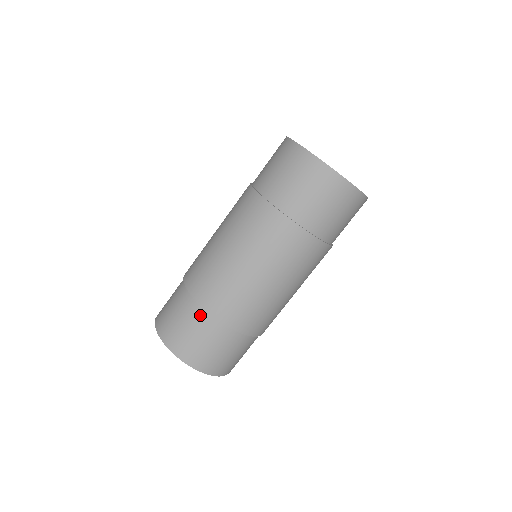
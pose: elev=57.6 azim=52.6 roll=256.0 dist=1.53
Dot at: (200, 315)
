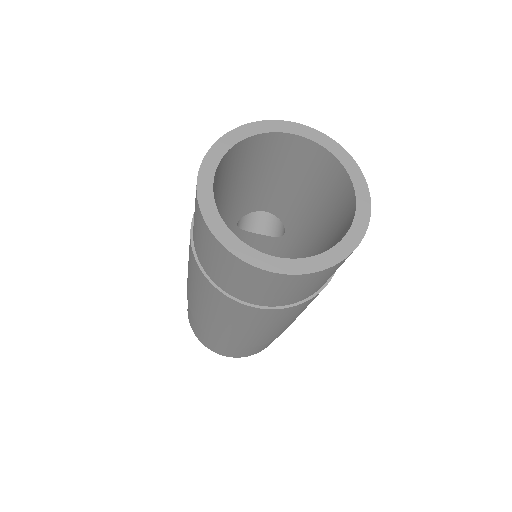
Dot at: occluded
